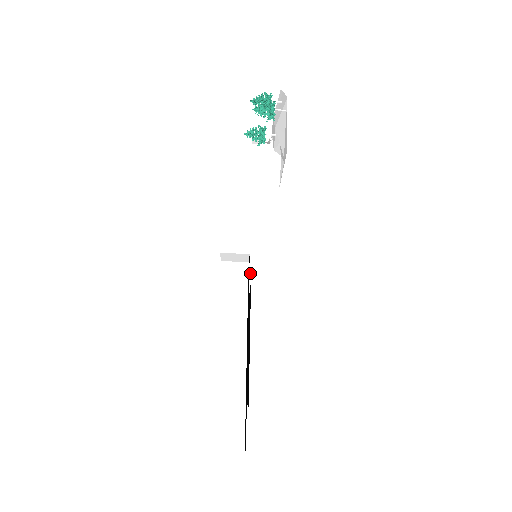
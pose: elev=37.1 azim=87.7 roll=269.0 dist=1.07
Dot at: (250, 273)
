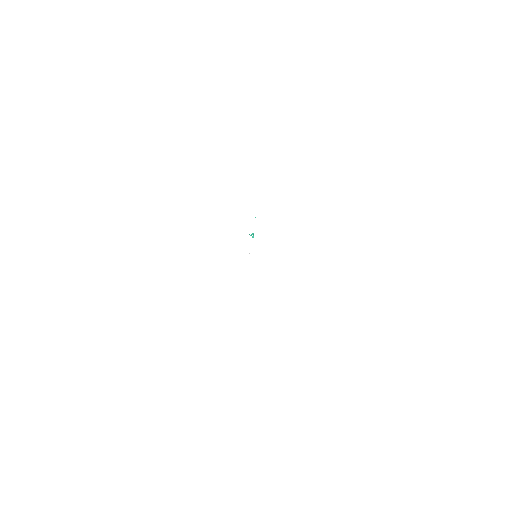
Dot at: occluded
